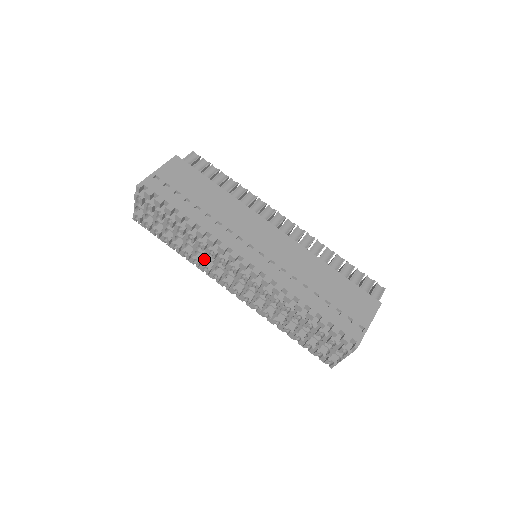
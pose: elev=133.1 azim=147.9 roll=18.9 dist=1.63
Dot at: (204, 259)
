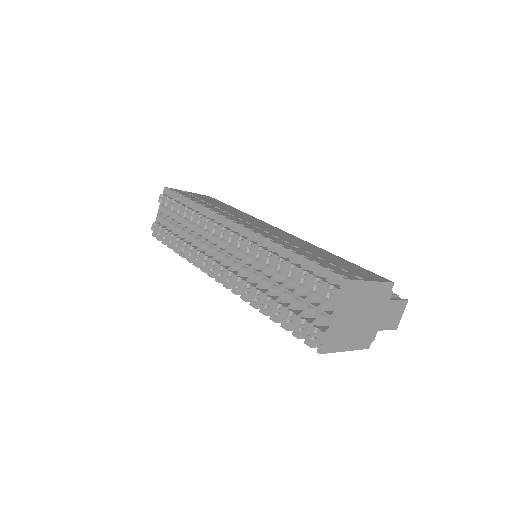
Dot at: (200, 244)
